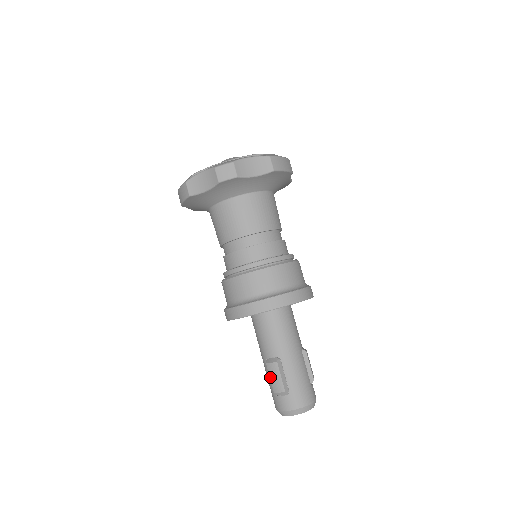
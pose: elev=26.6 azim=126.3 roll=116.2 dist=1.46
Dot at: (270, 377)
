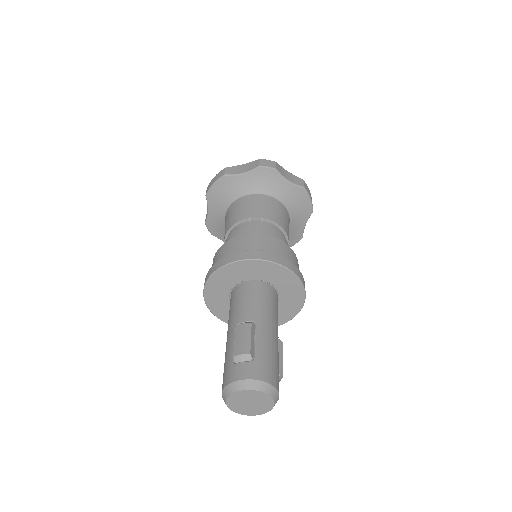
Dot at: (235, 338)
